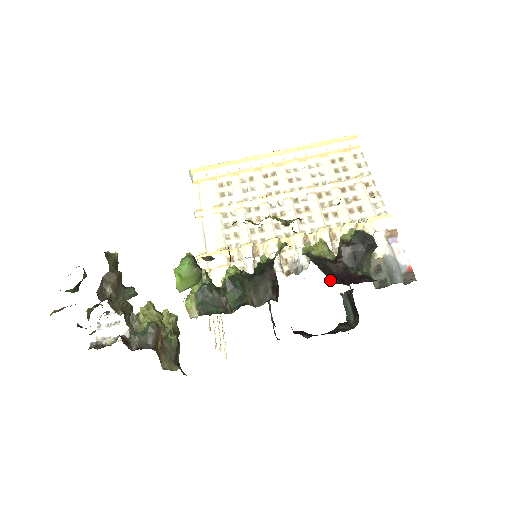
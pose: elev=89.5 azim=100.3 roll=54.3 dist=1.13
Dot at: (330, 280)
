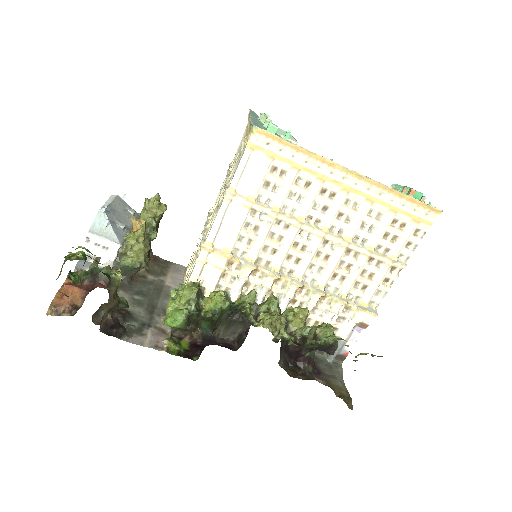
Dot at: (281, 358)
